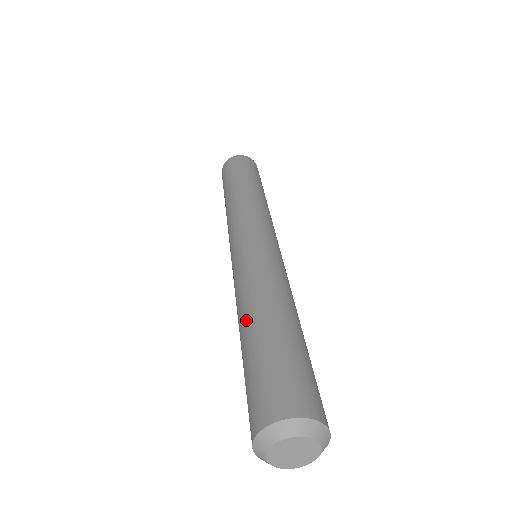
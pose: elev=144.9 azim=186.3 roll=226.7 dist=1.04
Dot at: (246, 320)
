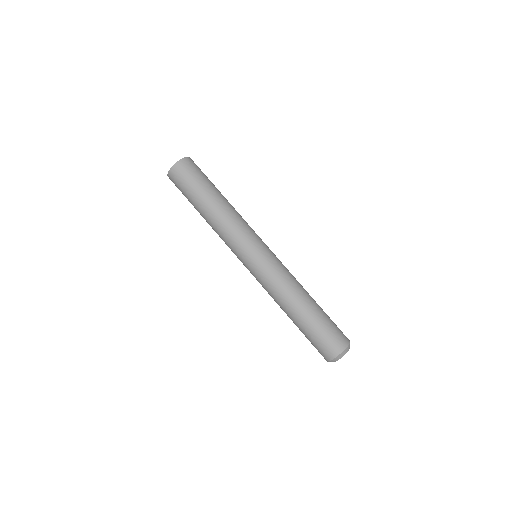
Dot at: occluded
